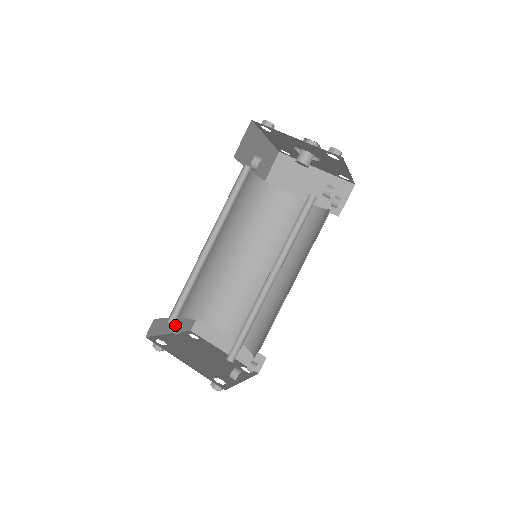
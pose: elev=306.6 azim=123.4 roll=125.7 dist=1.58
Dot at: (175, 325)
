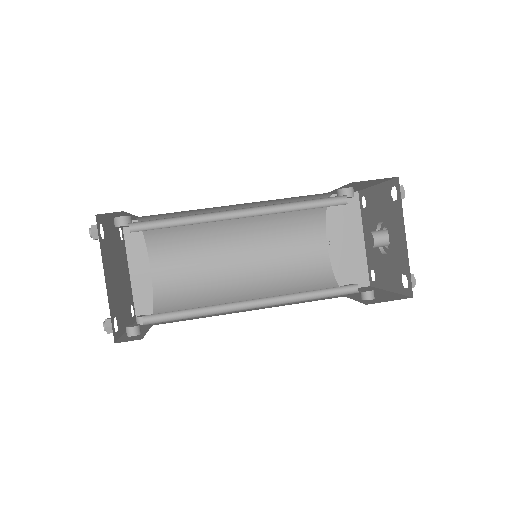
Dot at: (125, 221)
